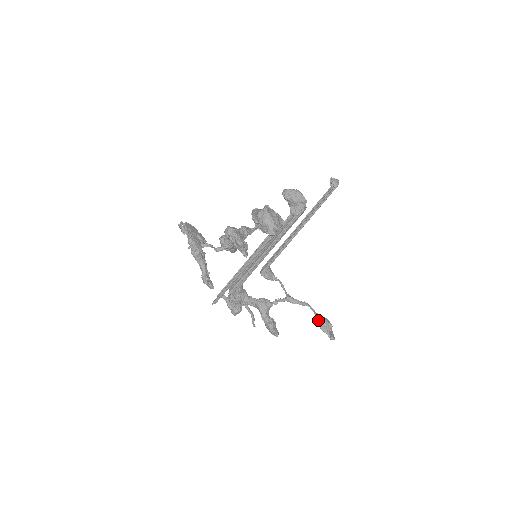
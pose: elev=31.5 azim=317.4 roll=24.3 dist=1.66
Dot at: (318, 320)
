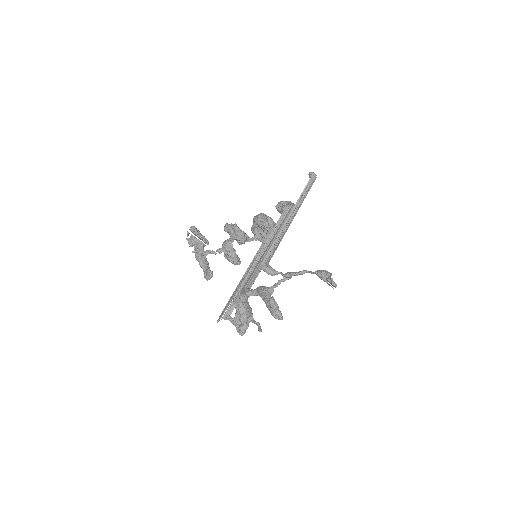
Dot at: (315, 271)
